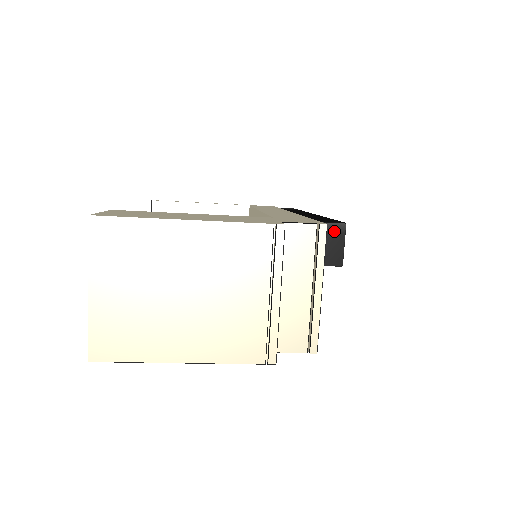
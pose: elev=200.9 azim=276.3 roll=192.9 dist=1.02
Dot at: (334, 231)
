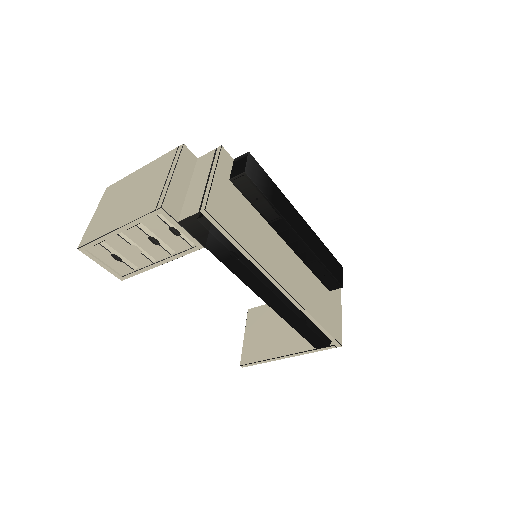
Dot at: (241, 159)
